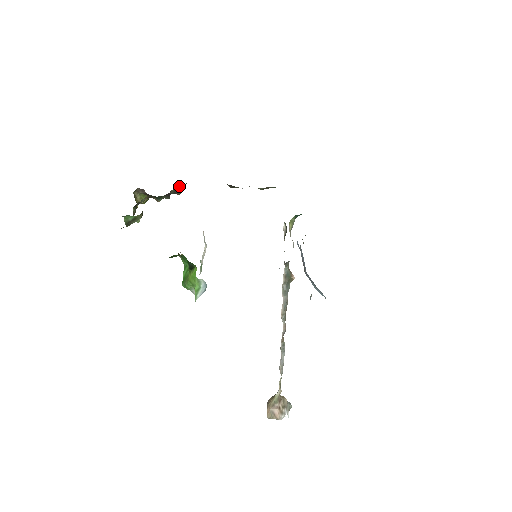
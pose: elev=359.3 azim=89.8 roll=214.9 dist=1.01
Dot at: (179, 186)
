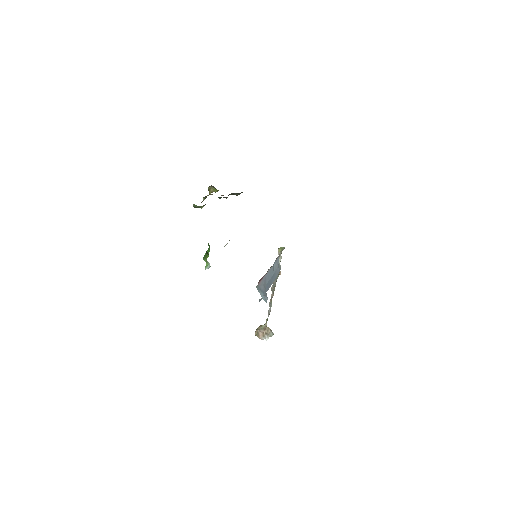
Dot at: (235, 193)
